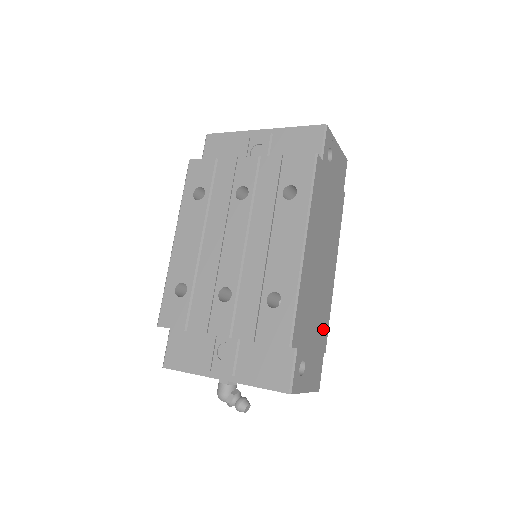
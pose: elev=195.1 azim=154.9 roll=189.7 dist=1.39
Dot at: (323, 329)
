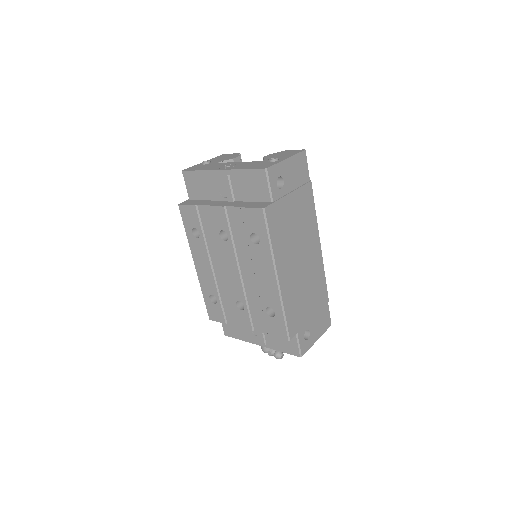
Dot at: (320, 293)
